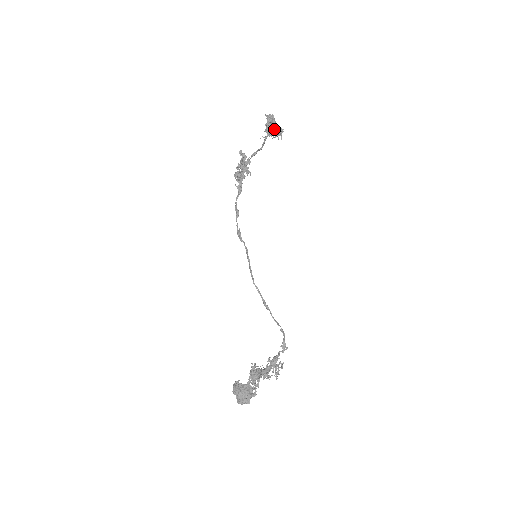
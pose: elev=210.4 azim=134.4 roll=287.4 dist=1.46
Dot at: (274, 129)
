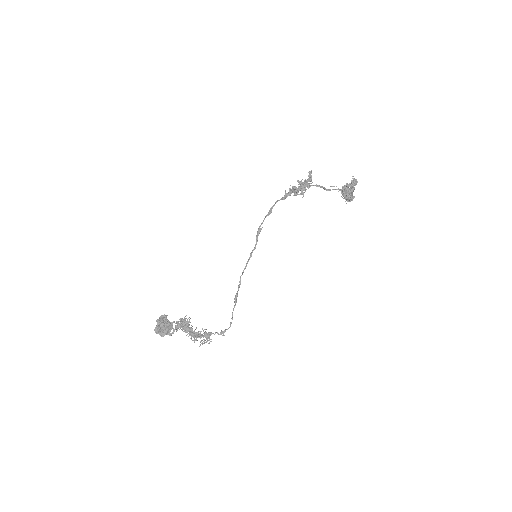
Dot at: (350, 195)
